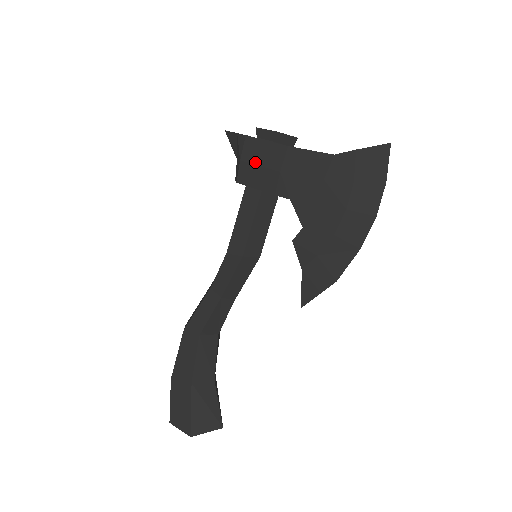
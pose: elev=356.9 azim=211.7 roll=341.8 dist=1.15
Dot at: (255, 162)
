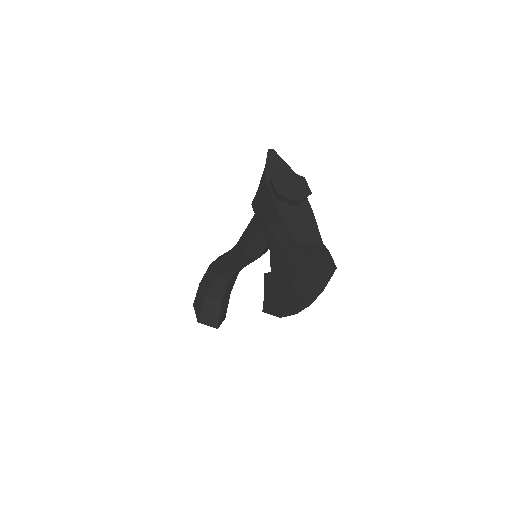
Dot at: (262, 202)
